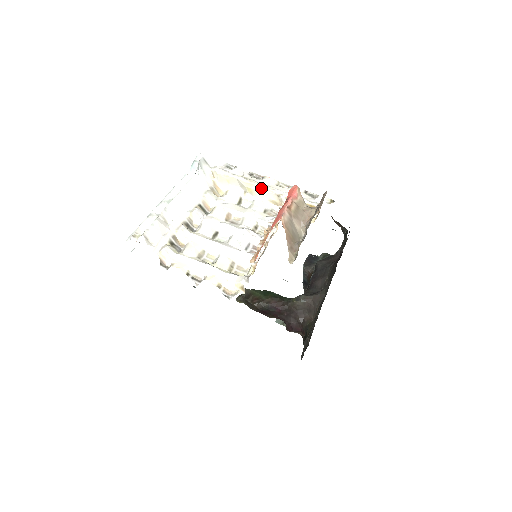
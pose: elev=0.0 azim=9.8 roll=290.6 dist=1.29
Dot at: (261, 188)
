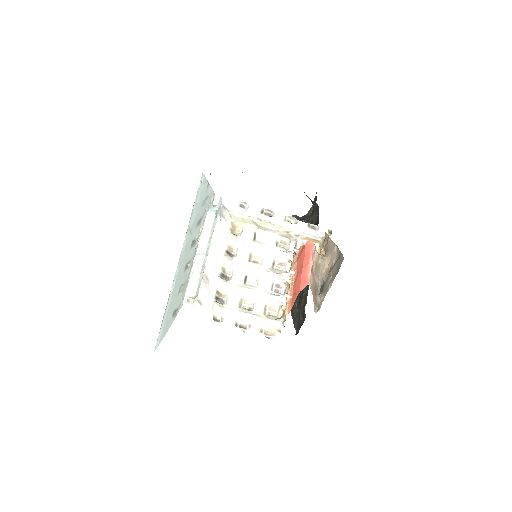
Dot at: (273, 227)
